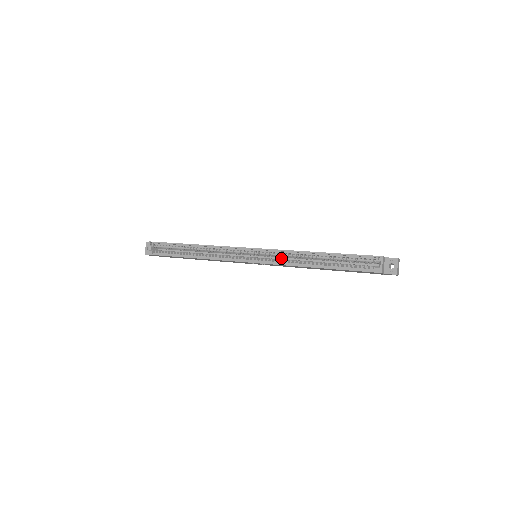
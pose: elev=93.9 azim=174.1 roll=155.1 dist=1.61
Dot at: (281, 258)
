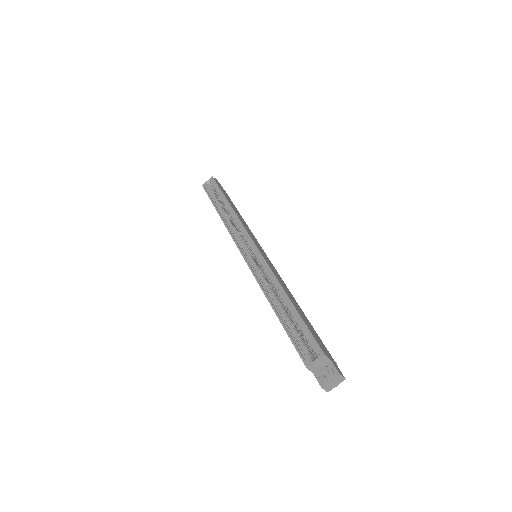
Dot at: occluded
